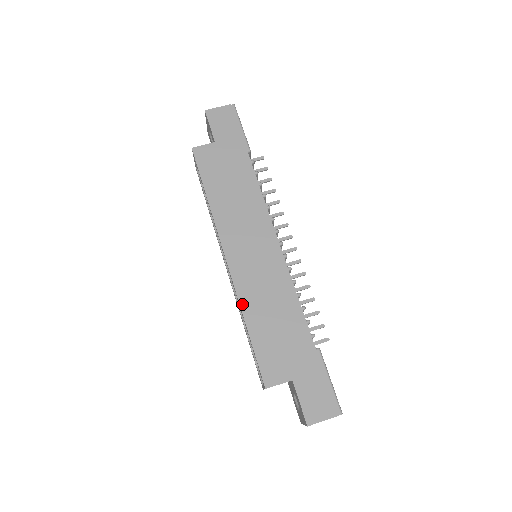
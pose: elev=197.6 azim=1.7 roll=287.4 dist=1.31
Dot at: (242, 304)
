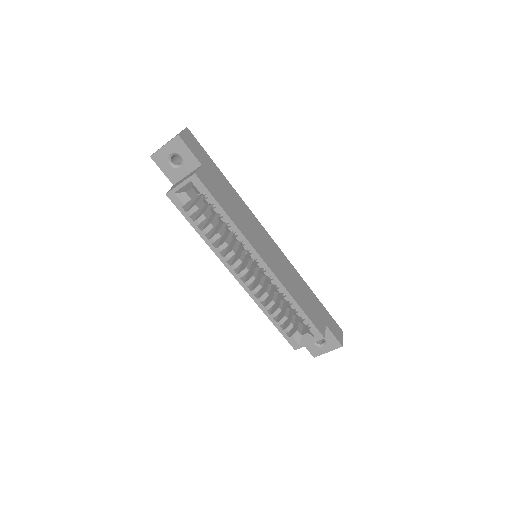
Dot at: (289, 291)
